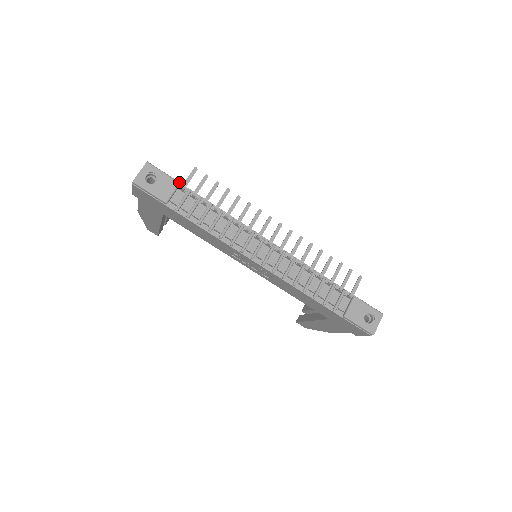
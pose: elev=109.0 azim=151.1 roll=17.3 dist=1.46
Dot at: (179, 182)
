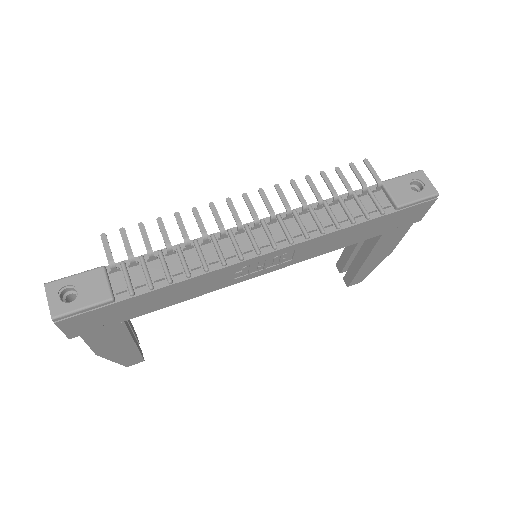
Dot at: (102, 266)
